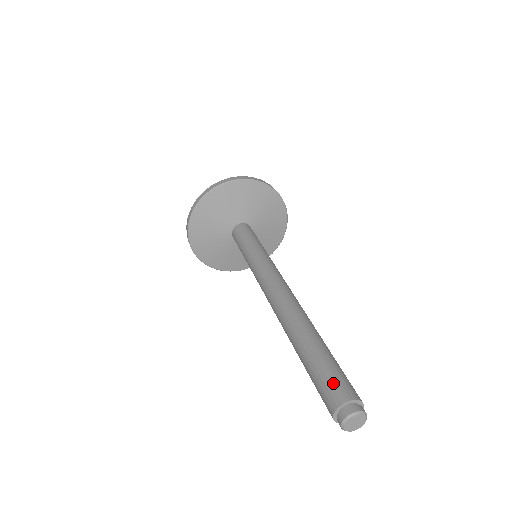
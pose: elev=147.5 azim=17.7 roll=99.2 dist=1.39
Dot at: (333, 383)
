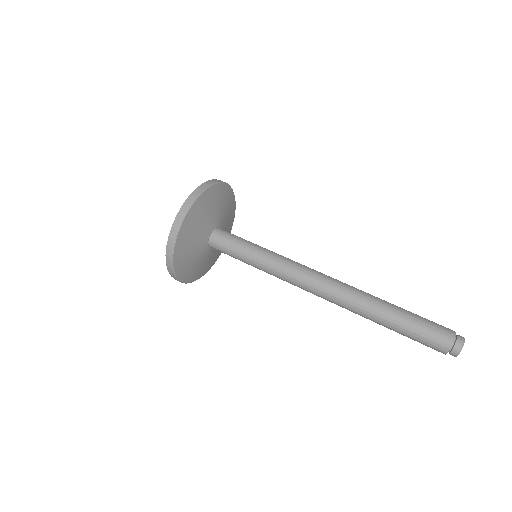
Dot at: (433, 335)
